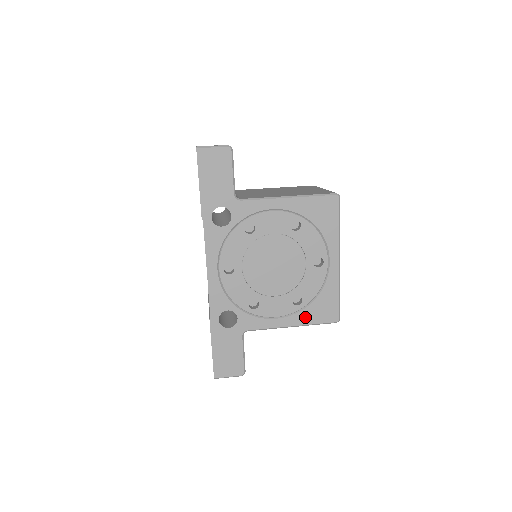
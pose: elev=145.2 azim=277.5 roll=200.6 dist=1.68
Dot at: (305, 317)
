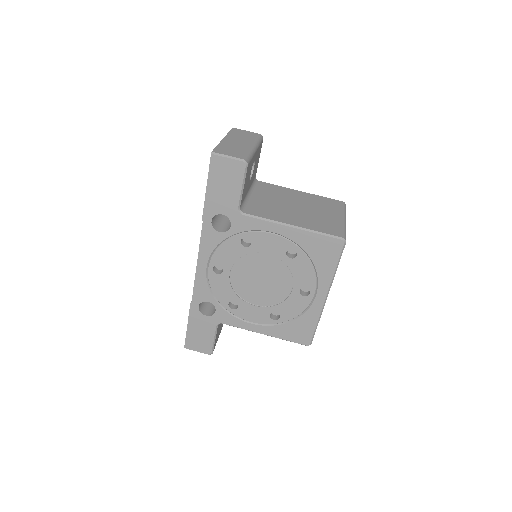
Dot at: (278, 331)
